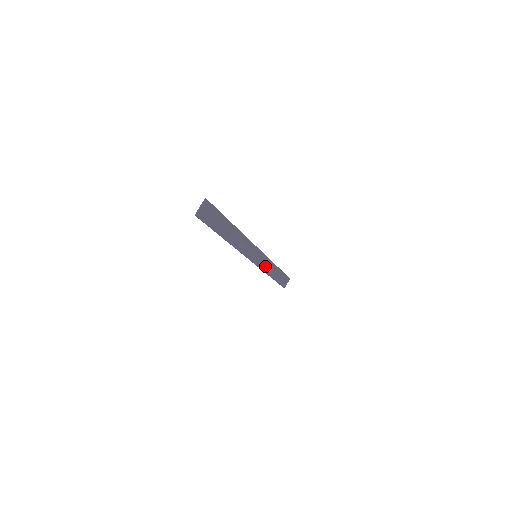
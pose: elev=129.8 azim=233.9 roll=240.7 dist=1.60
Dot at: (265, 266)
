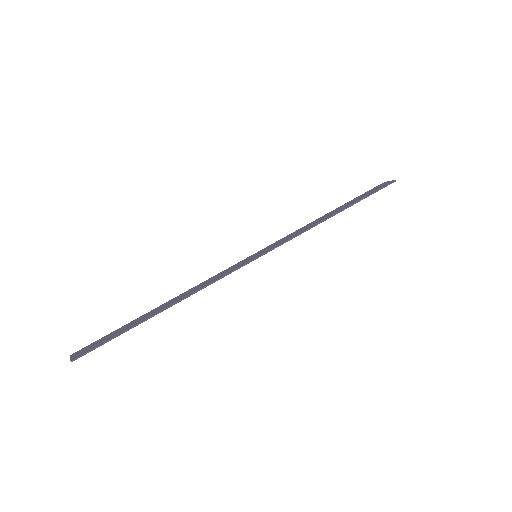
Dot at: (295, 233)
